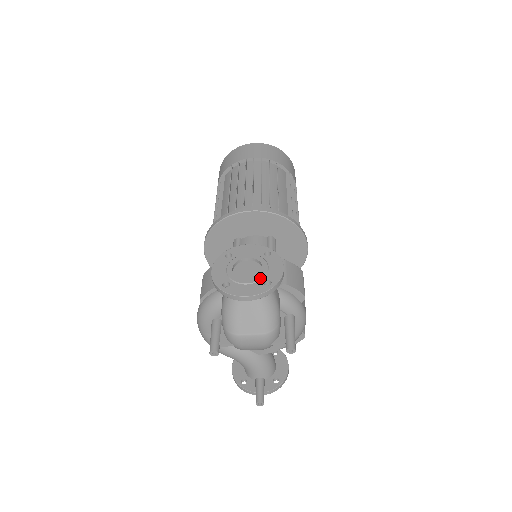
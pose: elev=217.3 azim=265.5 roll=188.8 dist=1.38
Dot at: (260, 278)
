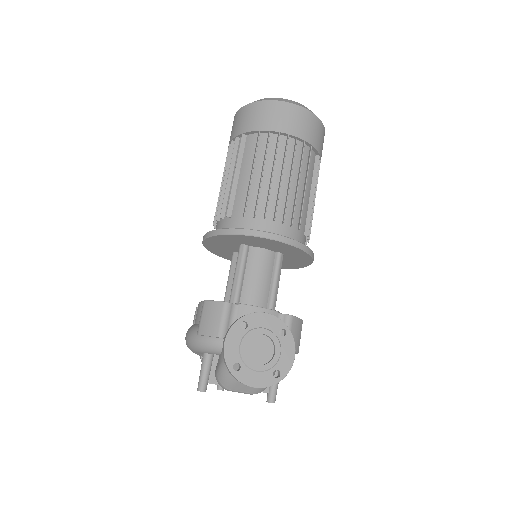
Dot at: (271, 367)
